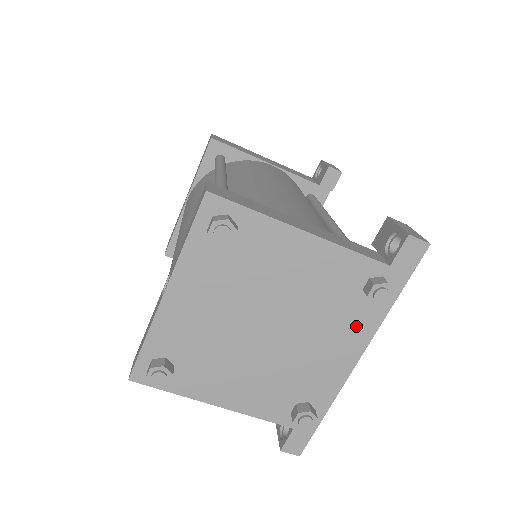
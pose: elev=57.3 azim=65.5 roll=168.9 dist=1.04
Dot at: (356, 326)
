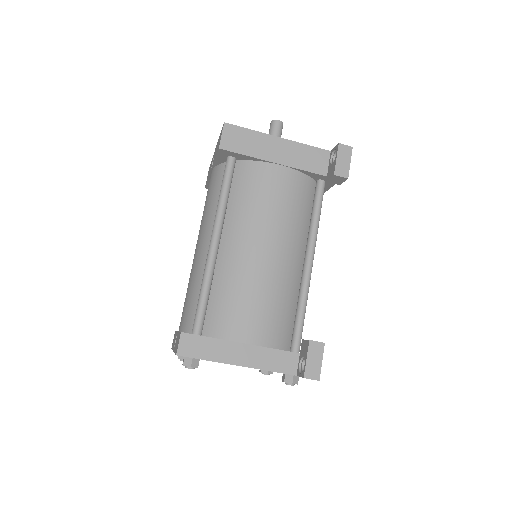
Dot at: occluded
